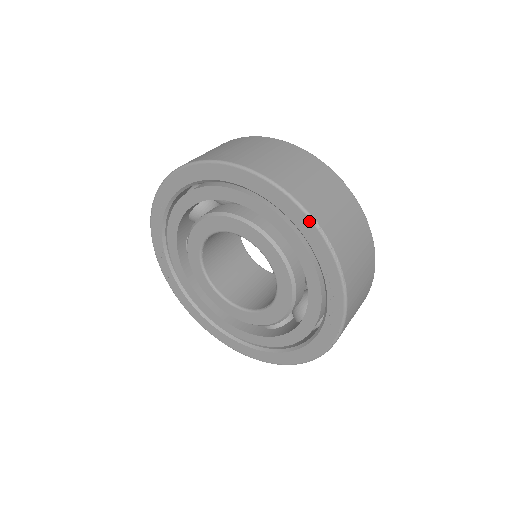
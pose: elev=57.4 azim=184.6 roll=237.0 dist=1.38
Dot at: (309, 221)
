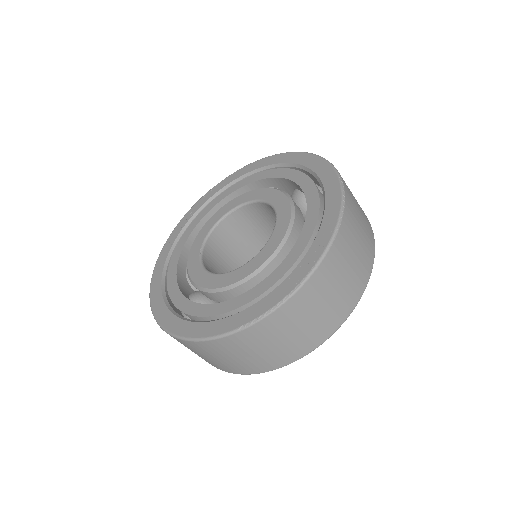
Dot at: (337, 180)
